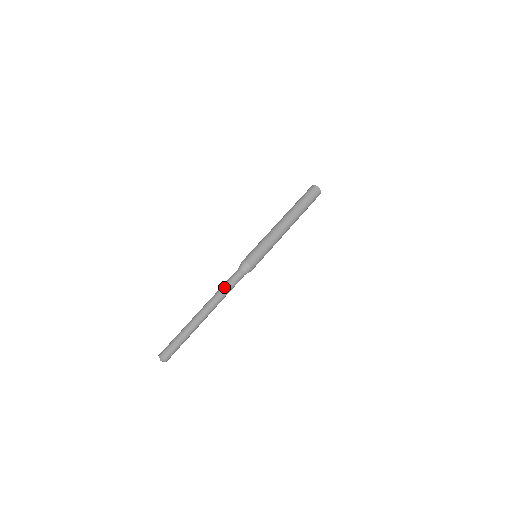
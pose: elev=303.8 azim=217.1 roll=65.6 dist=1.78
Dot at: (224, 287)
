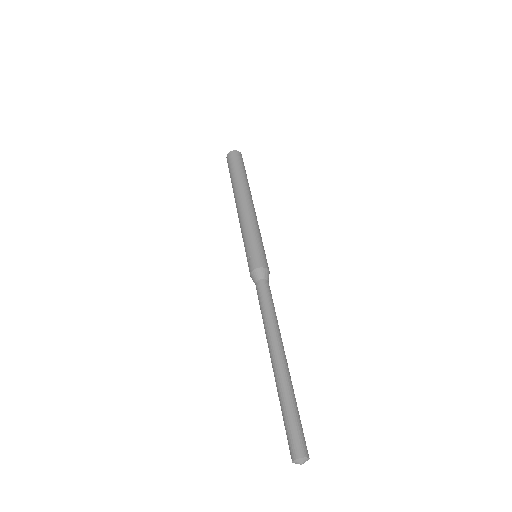
Dot at: (270, 311)
